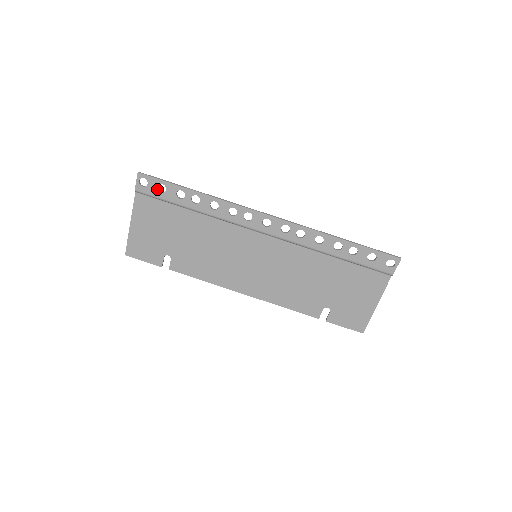
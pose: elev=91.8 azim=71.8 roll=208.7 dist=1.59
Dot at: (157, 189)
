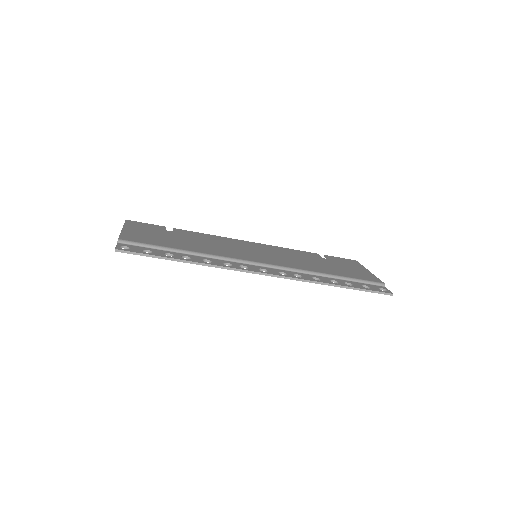
Dot at: occluded
